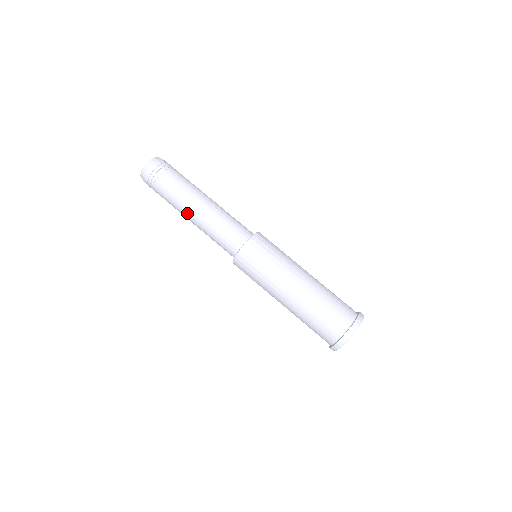
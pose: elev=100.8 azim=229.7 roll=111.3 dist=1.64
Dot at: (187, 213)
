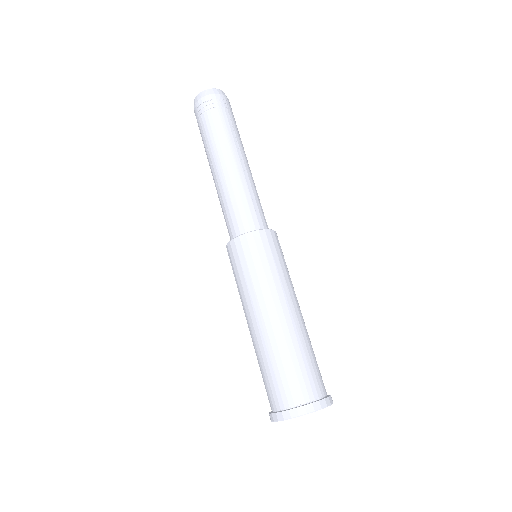
Dot at: (213, 165)
